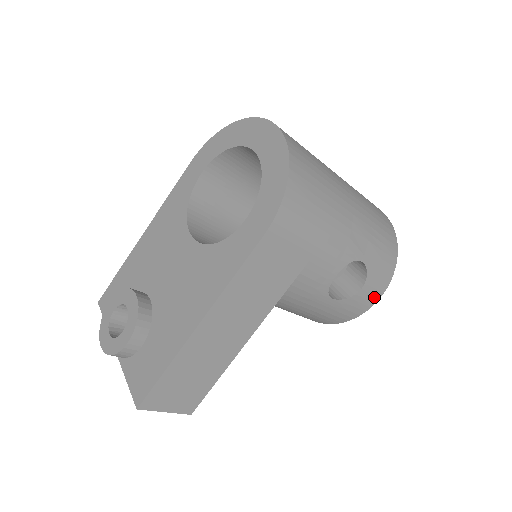
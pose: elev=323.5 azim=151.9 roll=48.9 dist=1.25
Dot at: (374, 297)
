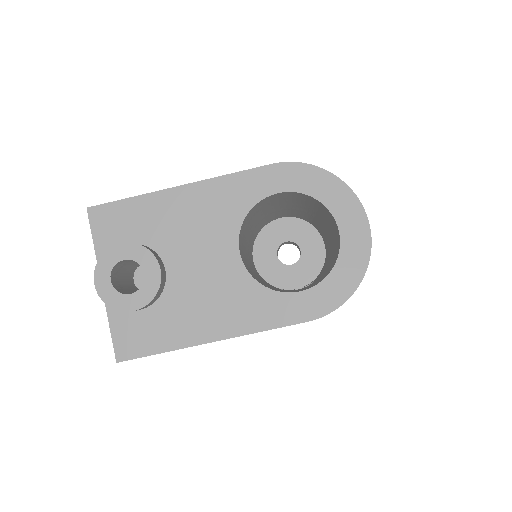
Dot at: occluded
